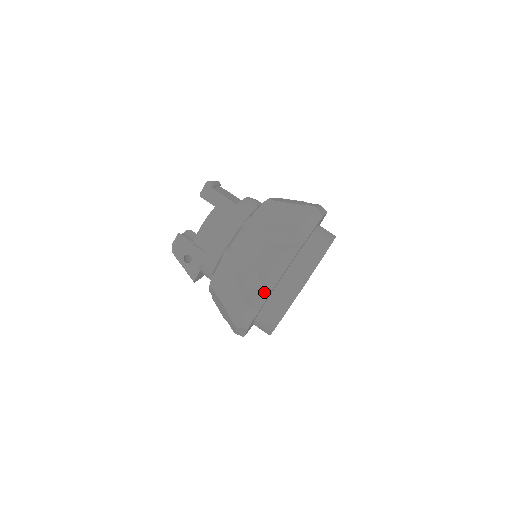
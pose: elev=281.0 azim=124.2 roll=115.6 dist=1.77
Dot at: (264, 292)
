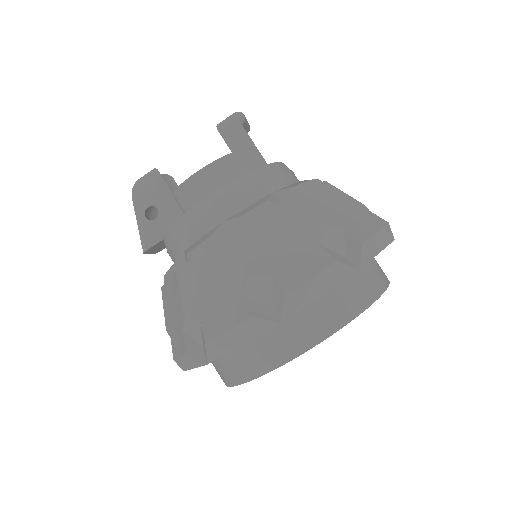
Dot at: (271, 316)
